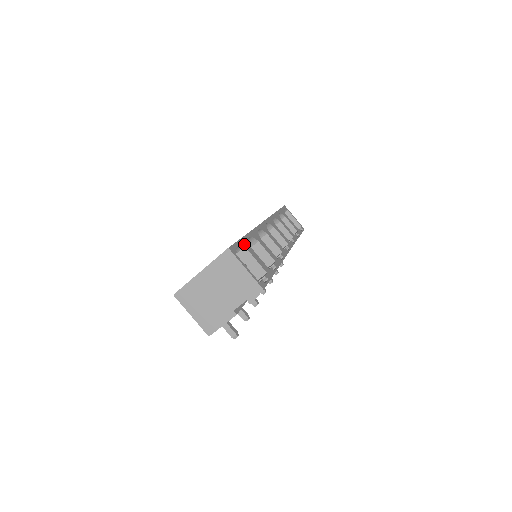
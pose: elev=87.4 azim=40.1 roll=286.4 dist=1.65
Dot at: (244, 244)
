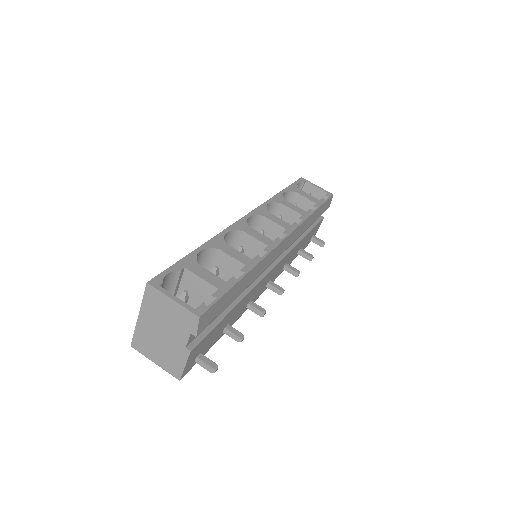
Dot at: (185, 265)
